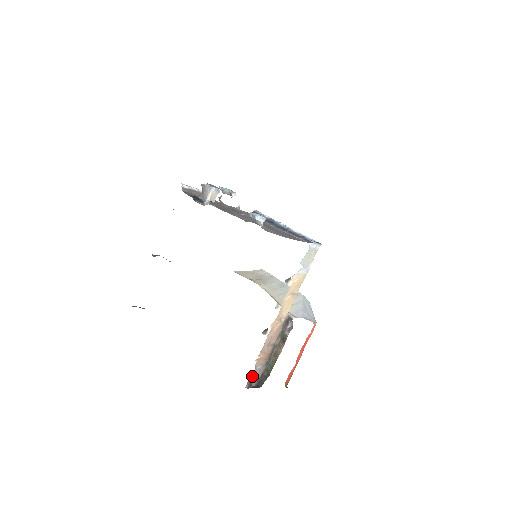
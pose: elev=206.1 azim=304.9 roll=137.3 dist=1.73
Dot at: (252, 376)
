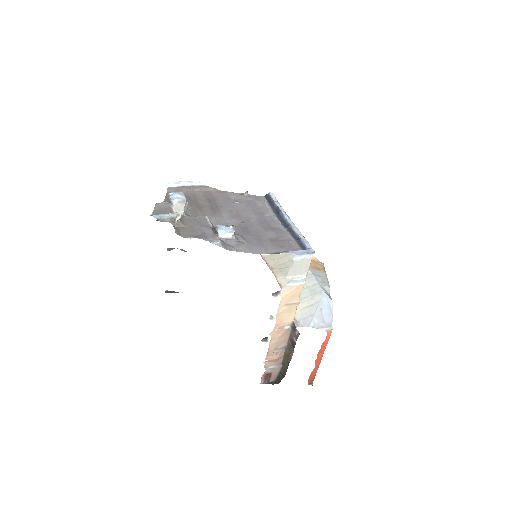
Dot at: (266, 374)
